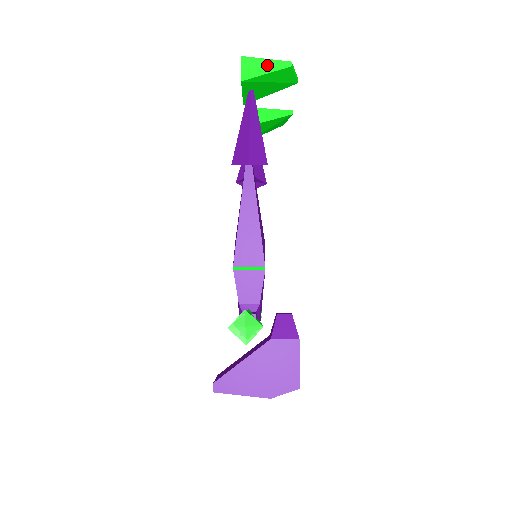
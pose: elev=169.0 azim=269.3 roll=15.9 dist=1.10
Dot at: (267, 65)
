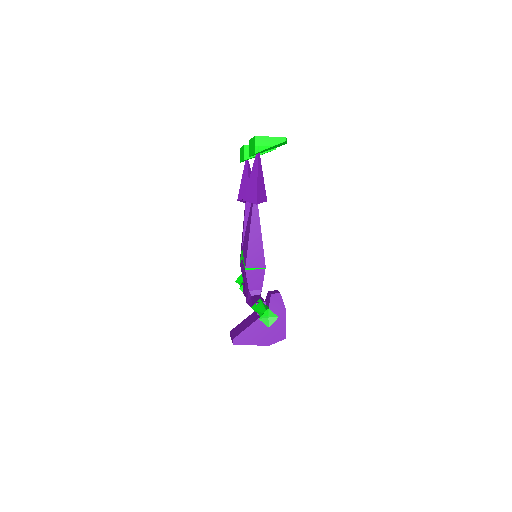
Dot at: (271, 141)
